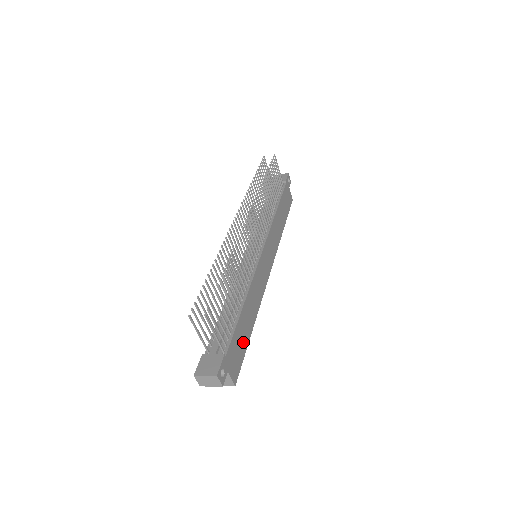
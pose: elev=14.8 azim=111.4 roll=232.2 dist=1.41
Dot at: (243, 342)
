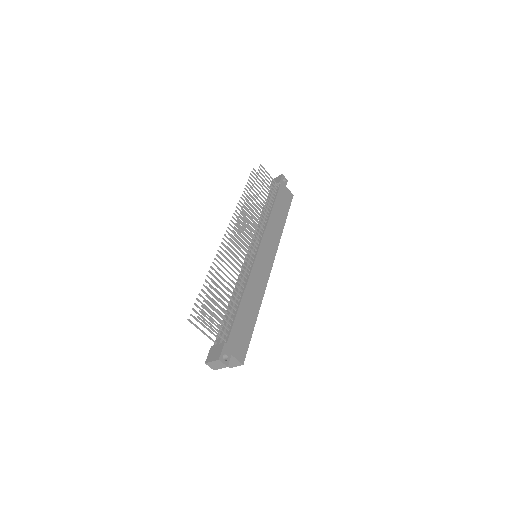
Dot at: (247, 329)
